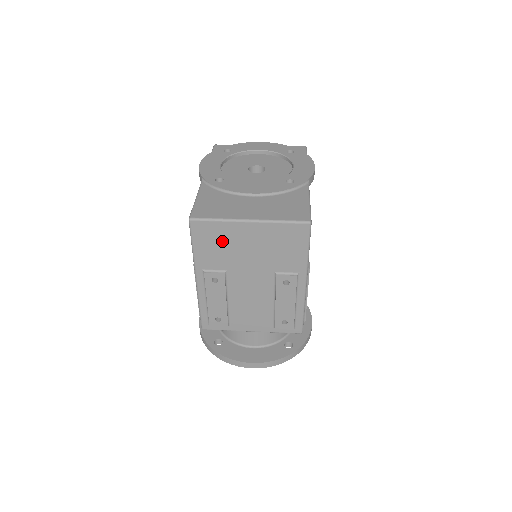
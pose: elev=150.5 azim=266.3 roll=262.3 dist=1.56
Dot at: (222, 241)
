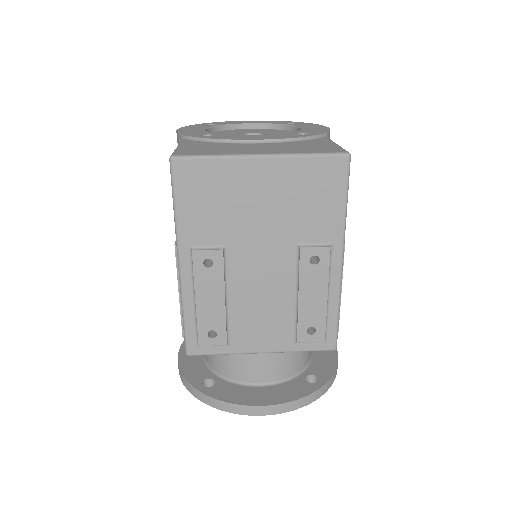
Dot at: (220, 193)
